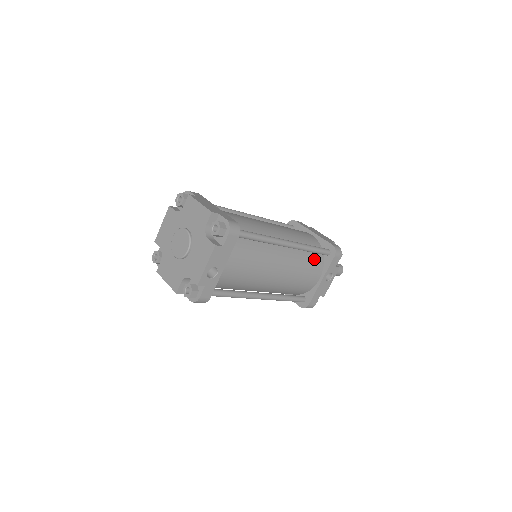
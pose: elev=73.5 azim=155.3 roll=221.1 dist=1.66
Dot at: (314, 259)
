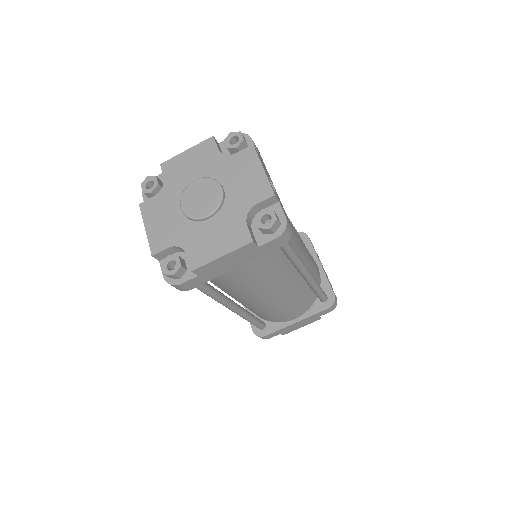
Dot at: occluded
